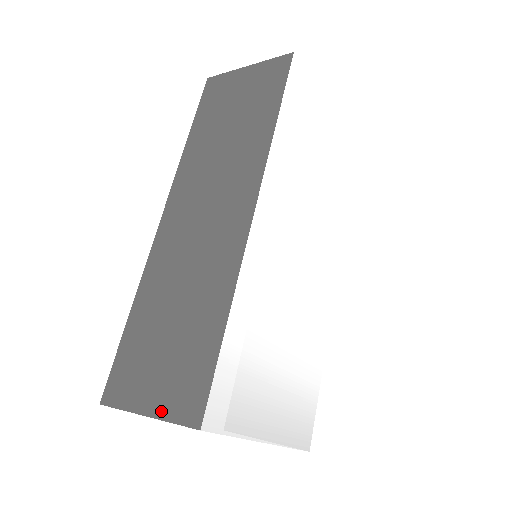
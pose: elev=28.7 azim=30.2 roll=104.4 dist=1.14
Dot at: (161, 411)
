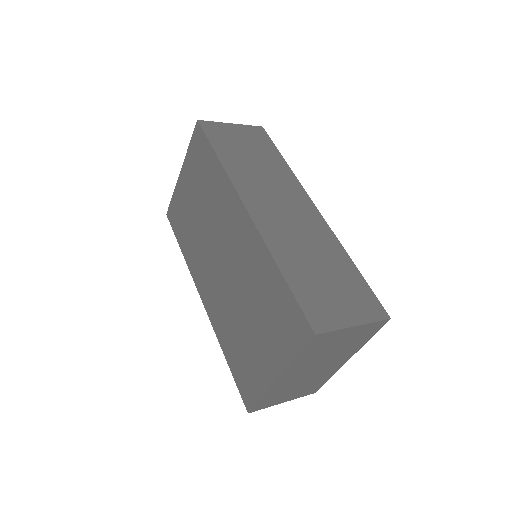
Dot at: (362, 319)
